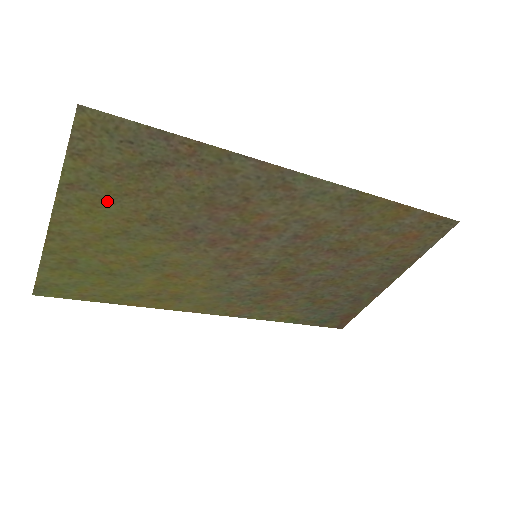
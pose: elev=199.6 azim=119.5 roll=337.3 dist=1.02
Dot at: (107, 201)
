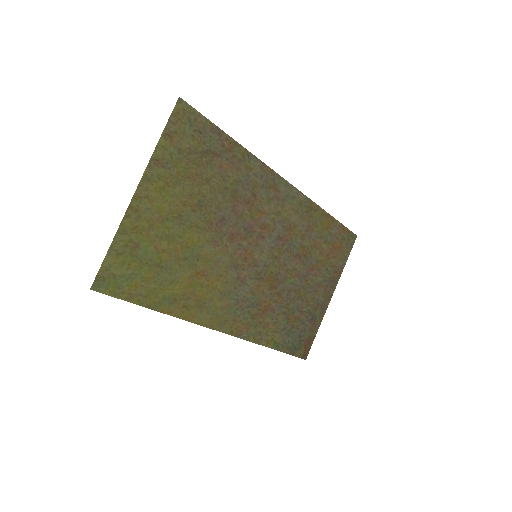
Dot at: (175, 182)
